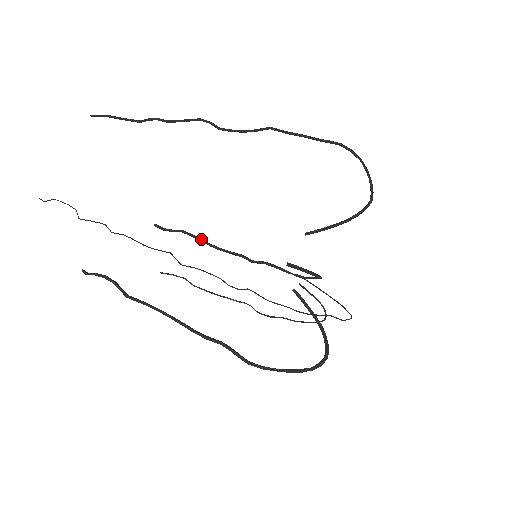
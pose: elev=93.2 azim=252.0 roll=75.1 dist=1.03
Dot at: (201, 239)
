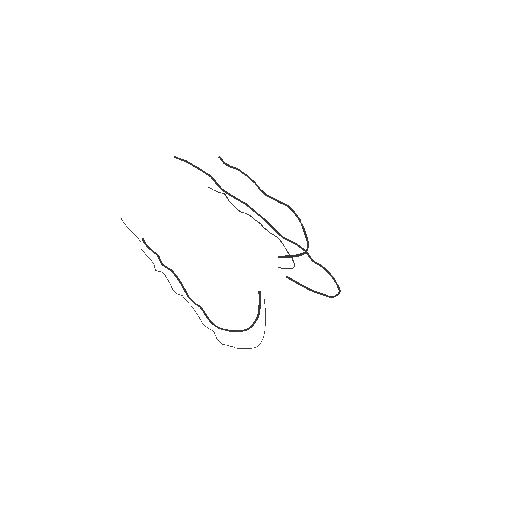
Dot at: (249, 178)
